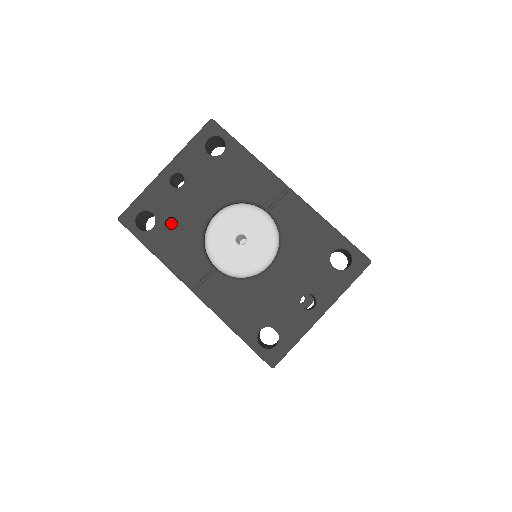
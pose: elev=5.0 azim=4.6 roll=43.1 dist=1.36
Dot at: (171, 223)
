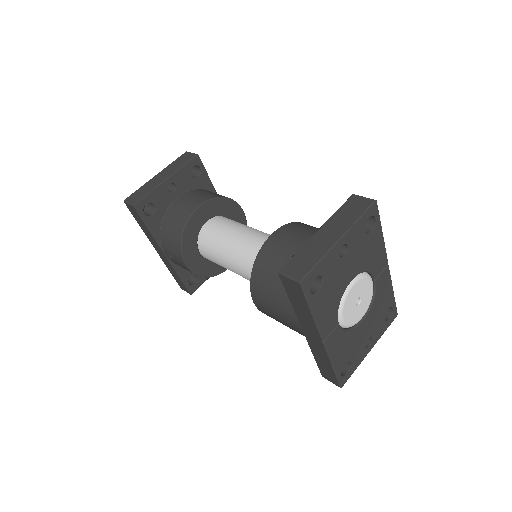
Dot at: (330, 288)
